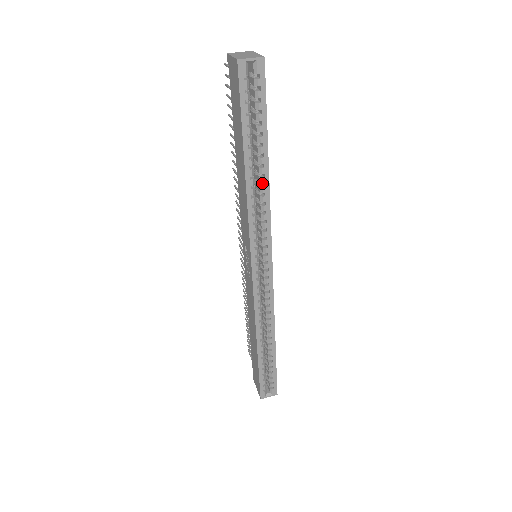
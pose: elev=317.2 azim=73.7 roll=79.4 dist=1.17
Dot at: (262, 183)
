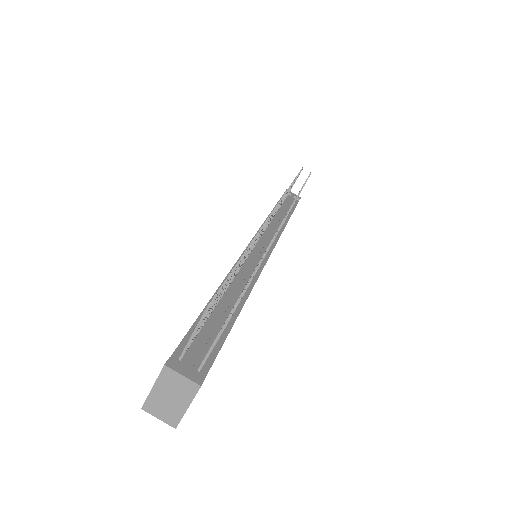
Dot at: occluded
